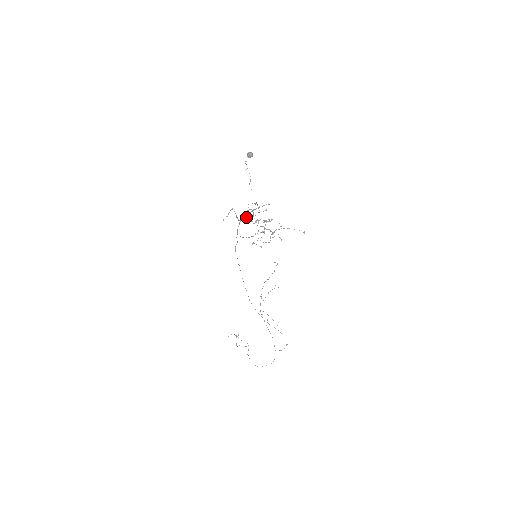
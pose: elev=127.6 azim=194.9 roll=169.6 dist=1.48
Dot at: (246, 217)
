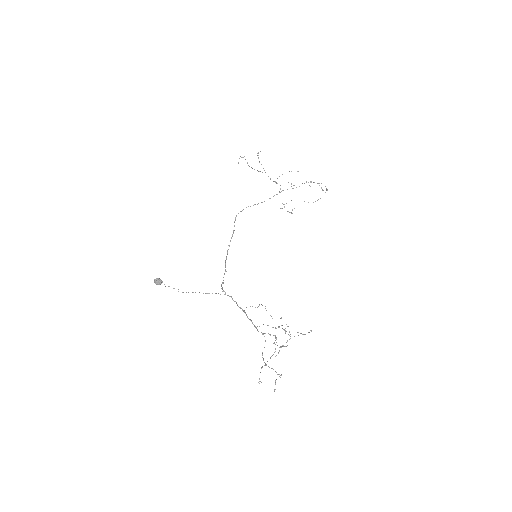
Dot at: occluded
